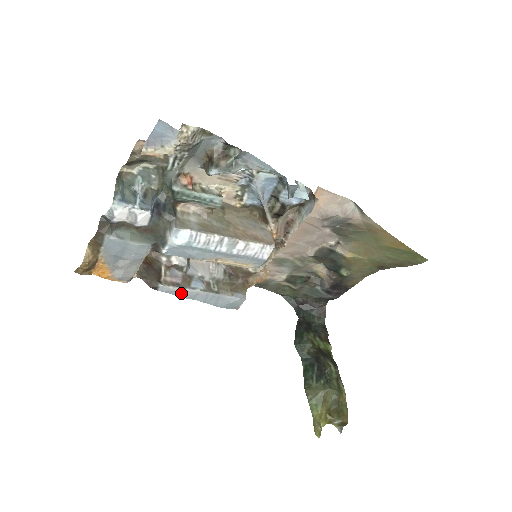
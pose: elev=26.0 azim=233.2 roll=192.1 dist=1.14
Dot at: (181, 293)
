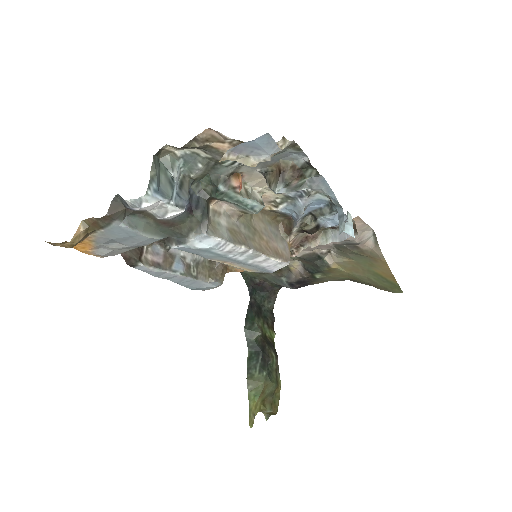
Dot at: (158, 274)
